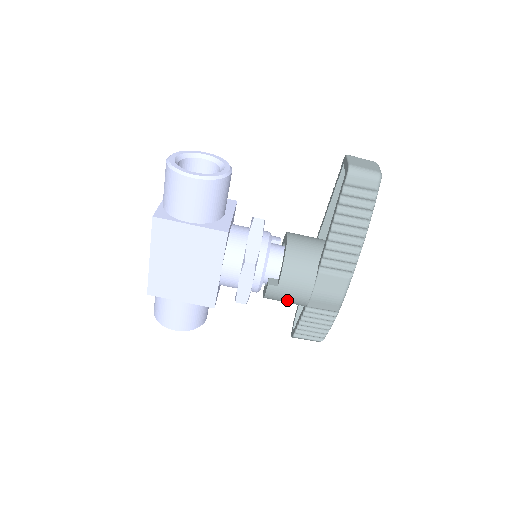
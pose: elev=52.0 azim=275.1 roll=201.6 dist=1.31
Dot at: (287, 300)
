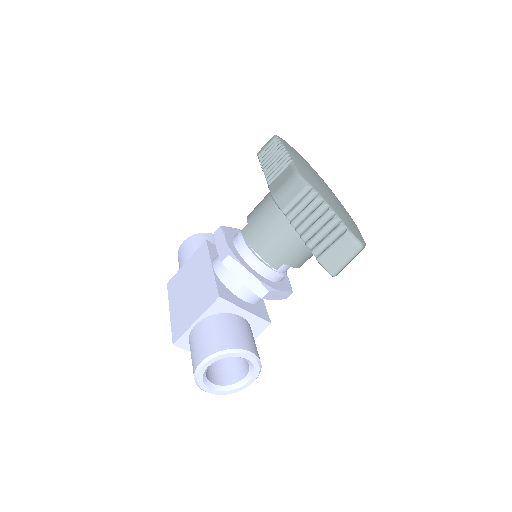
Dot at: (266, 227)
